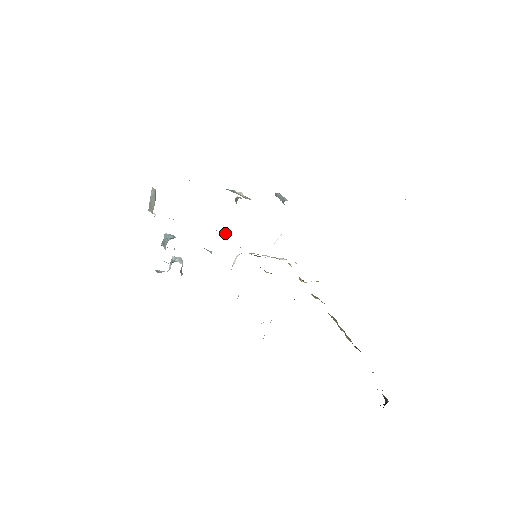
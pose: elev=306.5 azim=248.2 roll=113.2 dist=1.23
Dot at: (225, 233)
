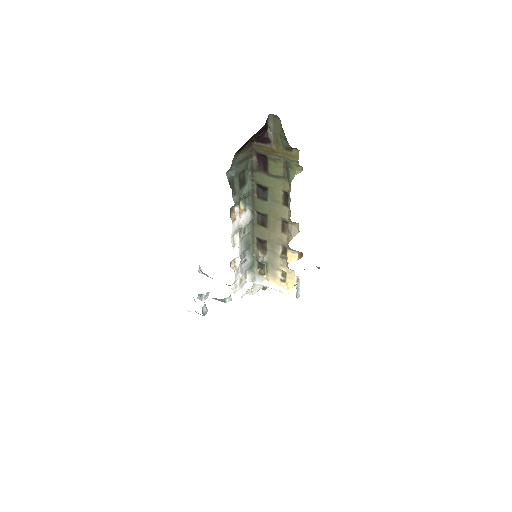
Dot at: occluded
